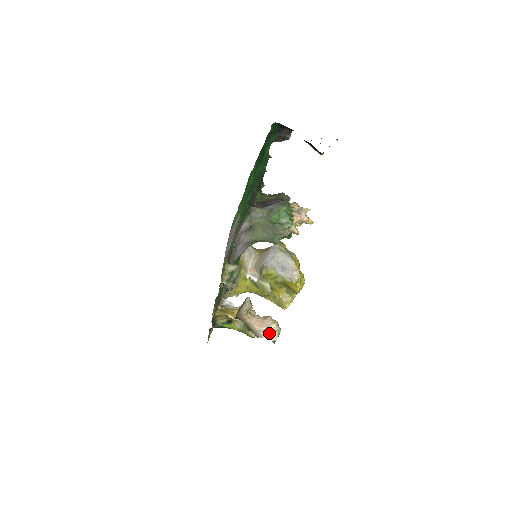
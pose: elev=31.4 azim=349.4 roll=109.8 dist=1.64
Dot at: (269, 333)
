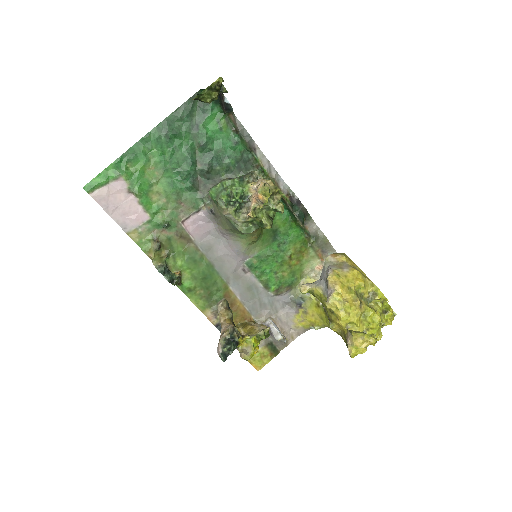
Dot at: occluded
